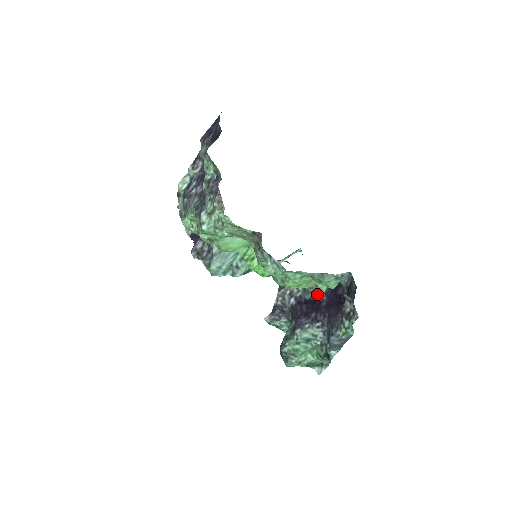
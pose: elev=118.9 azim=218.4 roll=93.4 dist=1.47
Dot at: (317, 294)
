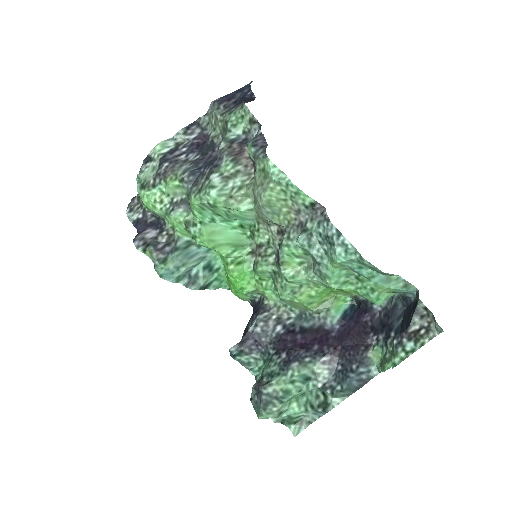
Dot at: (325, 321)
